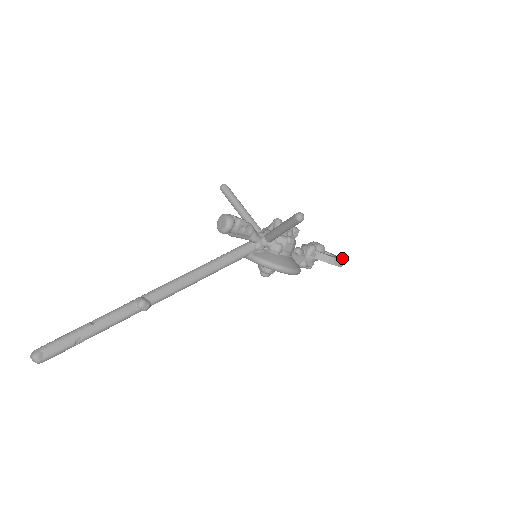
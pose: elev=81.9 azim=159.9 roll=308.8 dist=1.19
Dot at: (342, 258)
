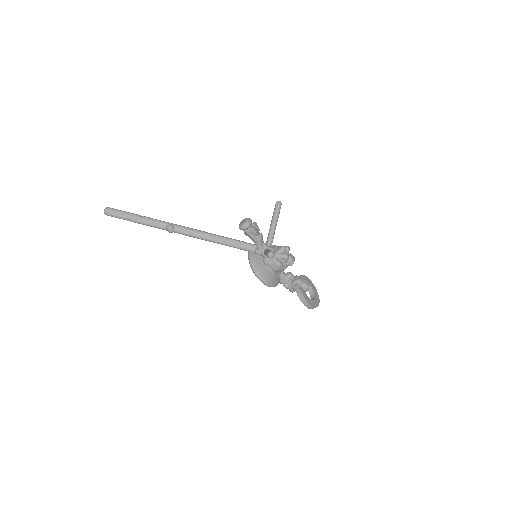
Dot at: (318, 305)
